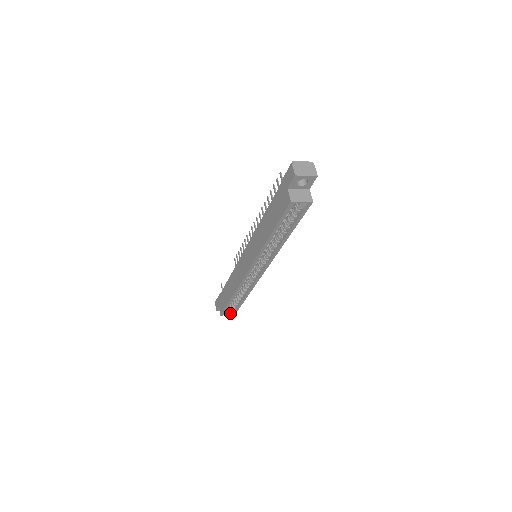
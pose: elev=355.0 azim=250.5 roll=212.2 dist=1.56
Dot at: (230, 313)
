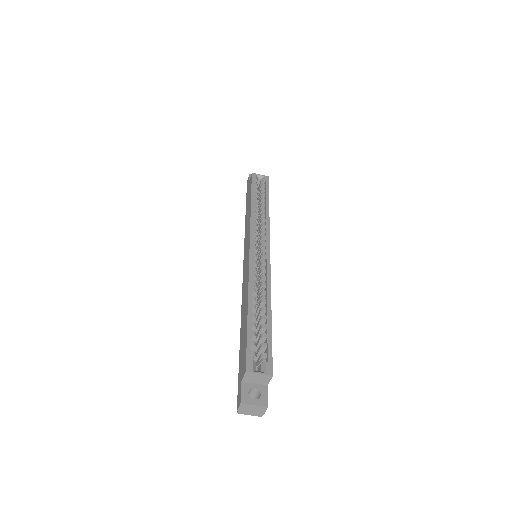
Dot at: (262, 373)
